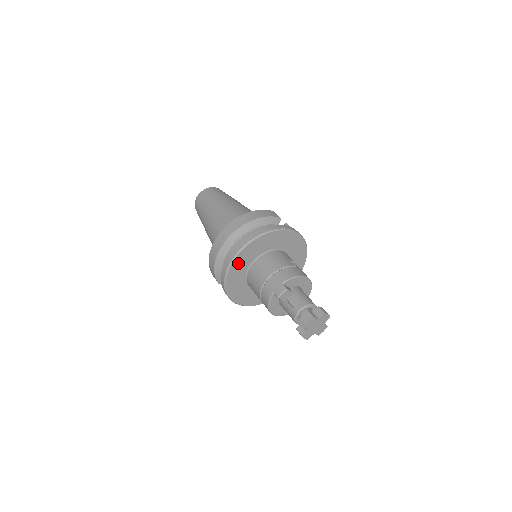
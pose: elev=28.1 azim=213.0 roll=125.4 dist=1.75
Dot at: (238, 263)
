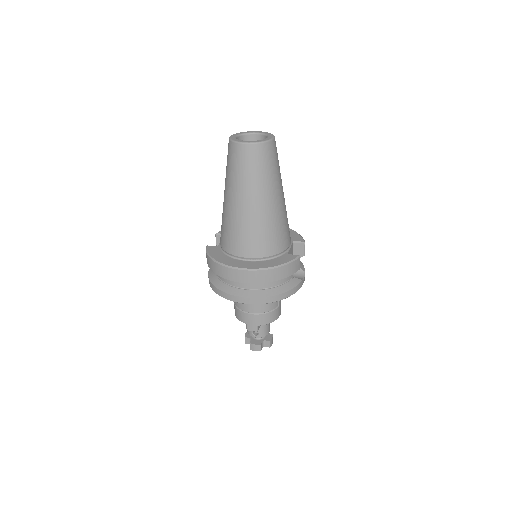
Dot at: occluded
